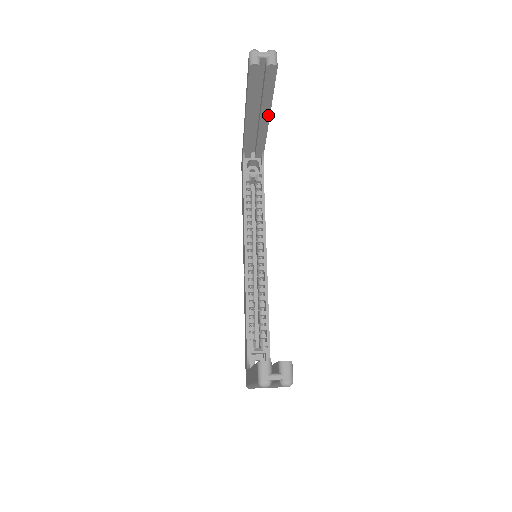
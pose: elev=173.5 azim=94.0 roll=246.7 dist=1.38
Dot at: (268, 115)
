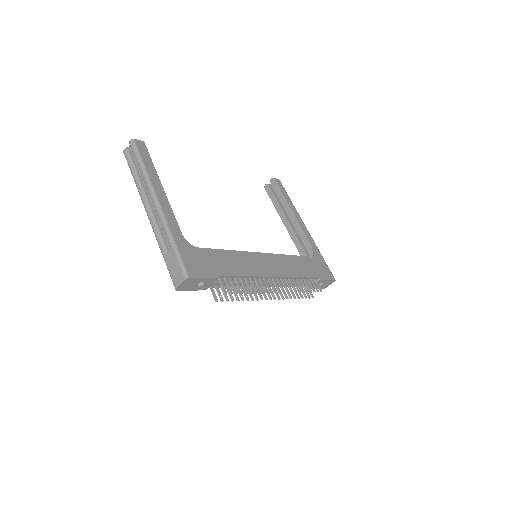
Dot at: (292, 212)
